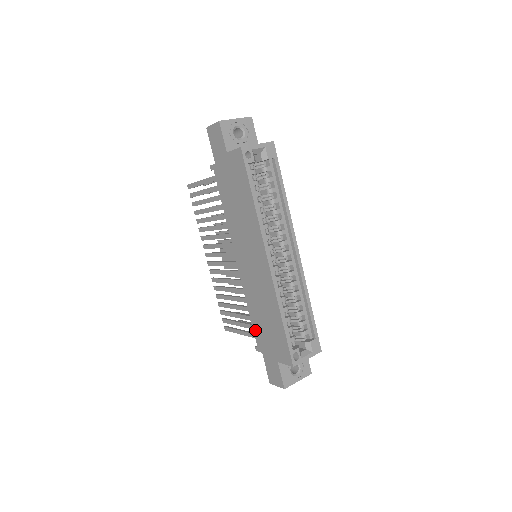
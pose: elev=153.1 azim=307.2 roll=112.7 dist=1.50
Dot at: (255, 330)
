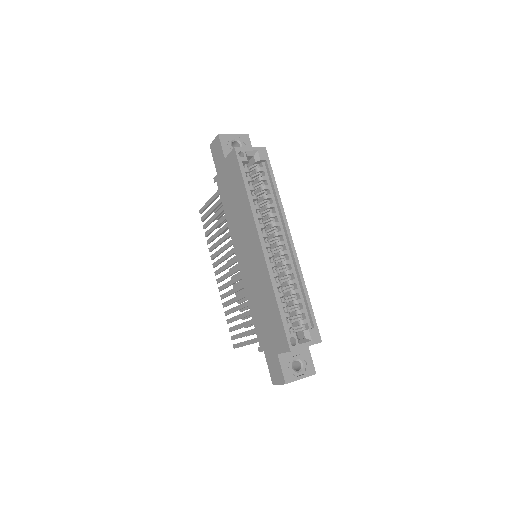
Dot at: (256, 328)
